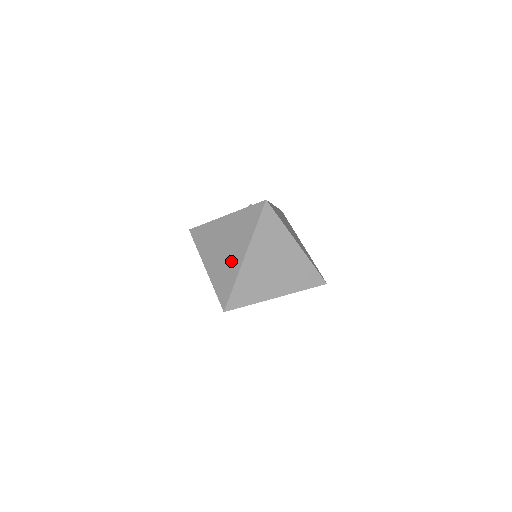
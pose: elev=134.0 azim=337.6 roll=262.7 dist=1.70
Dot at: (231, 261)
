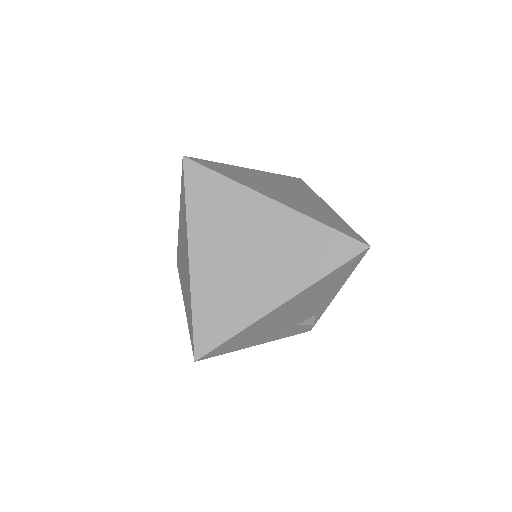
Dot at: (186, 276)
